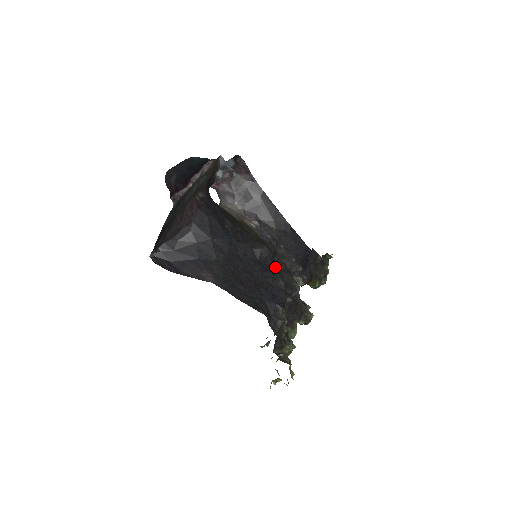
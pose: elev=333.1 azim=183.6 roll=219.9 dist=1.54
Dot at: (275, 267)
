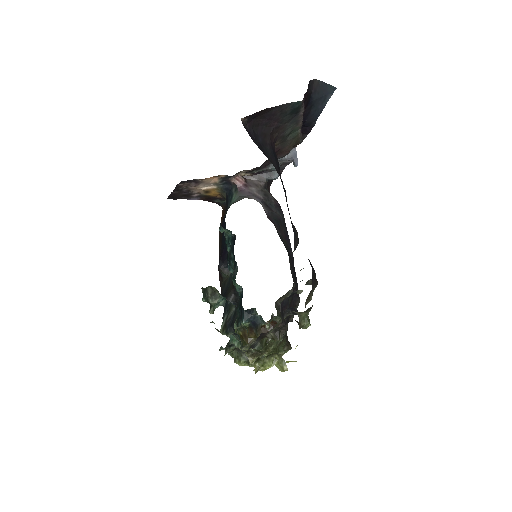
Dot at: occluded
